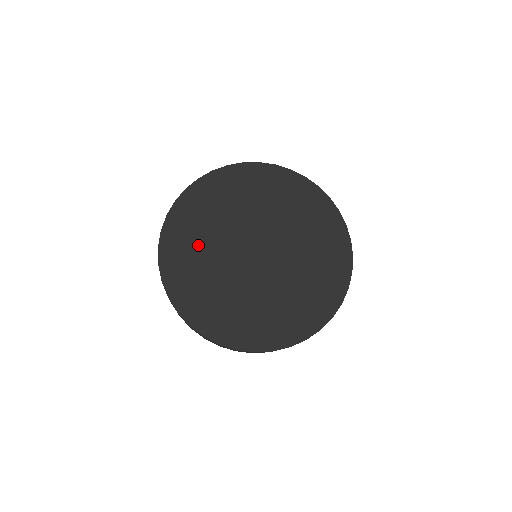
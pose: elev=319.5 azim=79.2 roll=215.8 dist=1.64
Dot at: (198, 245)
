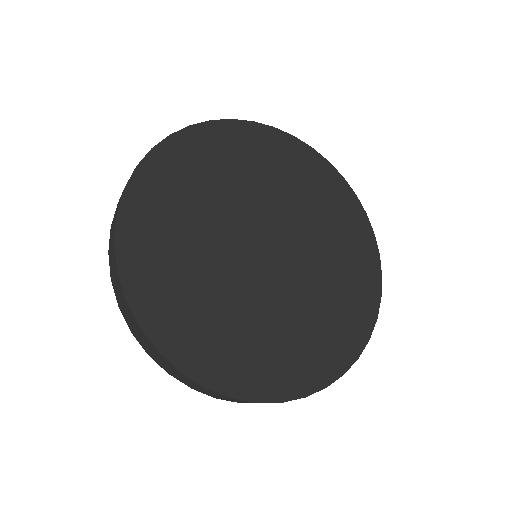
Dot at: (180, 238)
